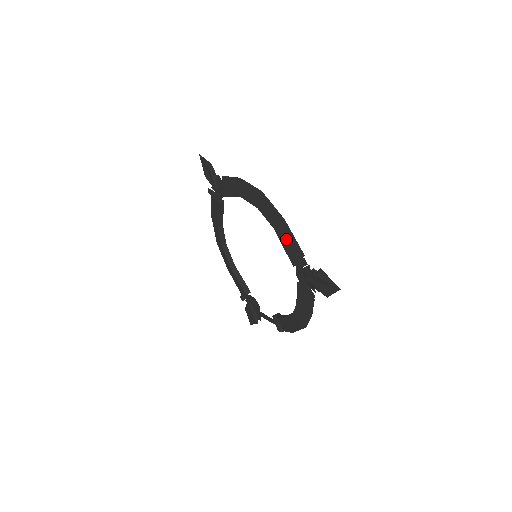
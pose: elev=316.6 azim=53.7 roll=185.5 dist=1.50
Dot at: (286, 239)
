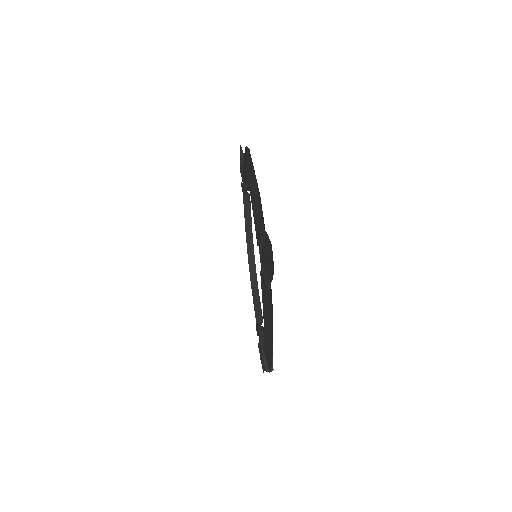
Dot at: (255, 204)
